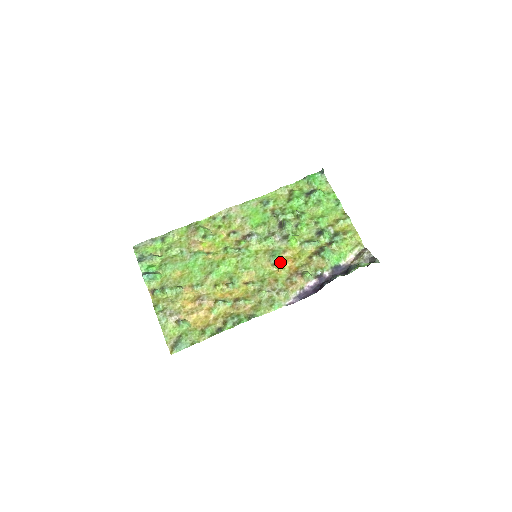
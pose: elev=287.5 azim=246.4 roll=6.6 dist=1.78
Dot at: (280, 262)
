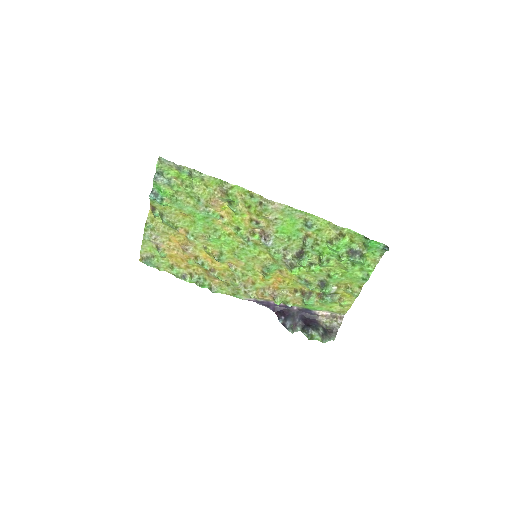
Dot at: (270, 275)
